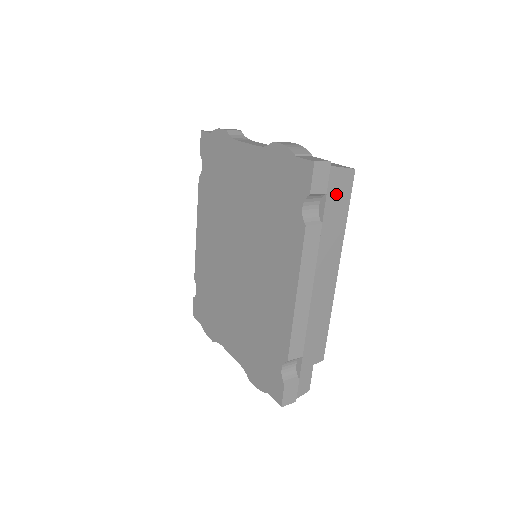
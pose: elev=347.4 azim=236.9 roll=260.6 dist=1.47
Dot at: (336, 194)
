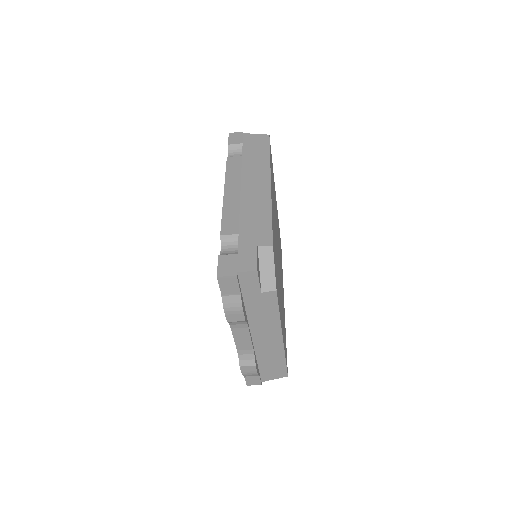
Dot at: (253, 144)
